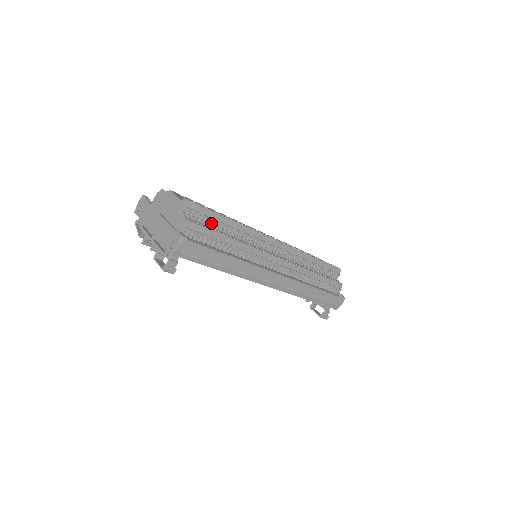
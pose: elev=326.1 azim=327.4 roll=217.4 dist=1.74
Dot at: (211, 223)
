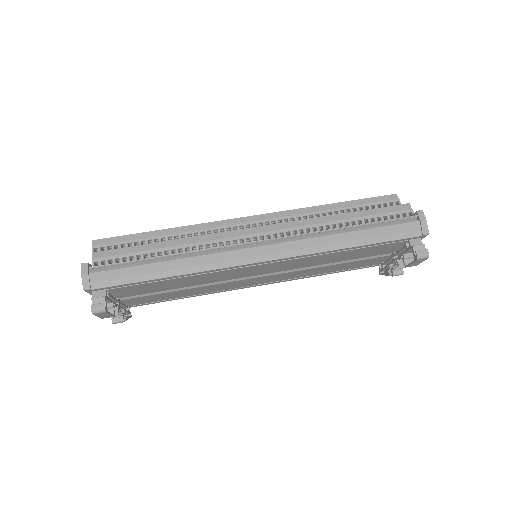
Dot at: occluded
